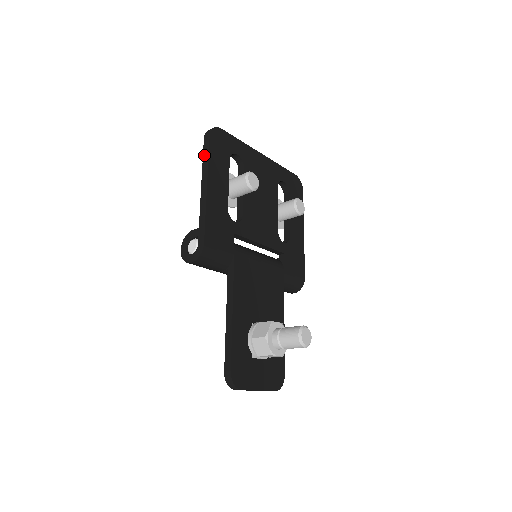
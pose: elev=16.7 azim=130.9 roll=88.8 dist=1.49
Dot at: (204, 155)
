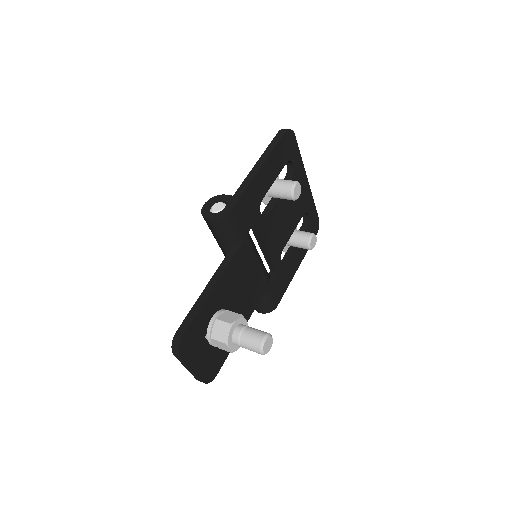
Dot at: (271, 144)
